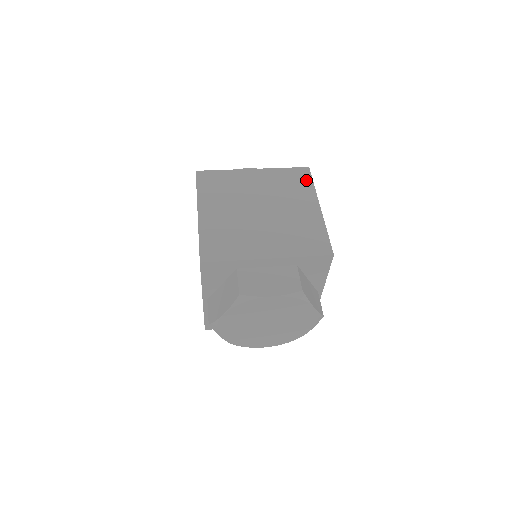
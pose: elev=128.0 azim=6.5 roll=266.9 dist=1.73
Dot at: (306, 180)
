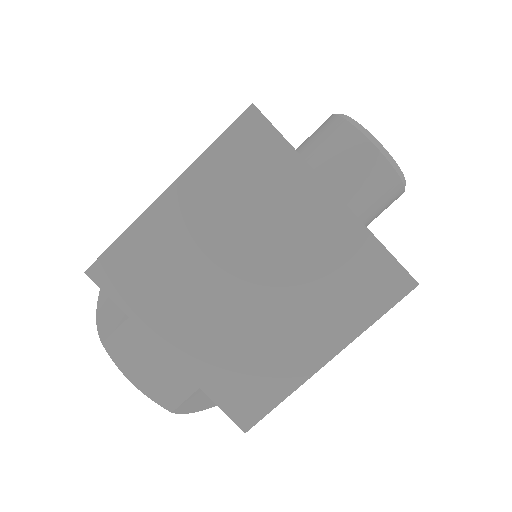
Dot at: (378, 301)
